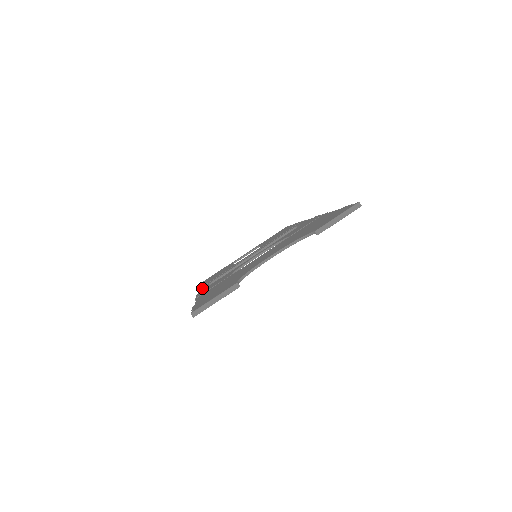
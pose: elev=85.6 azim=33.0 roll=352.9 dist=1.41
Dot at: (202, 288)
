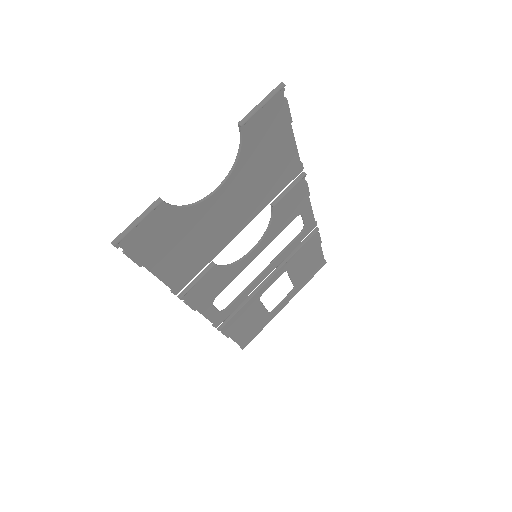
Dot at: (210, 314)
